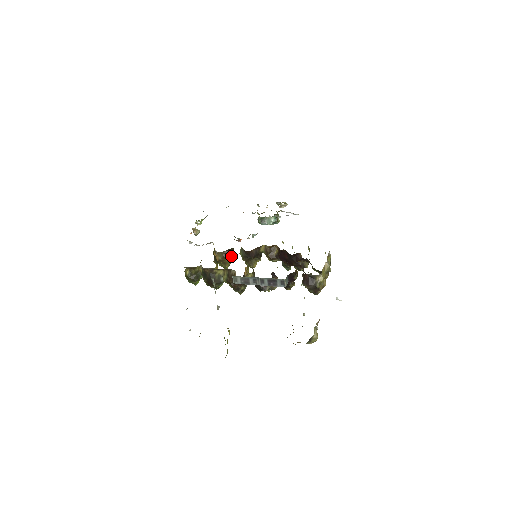
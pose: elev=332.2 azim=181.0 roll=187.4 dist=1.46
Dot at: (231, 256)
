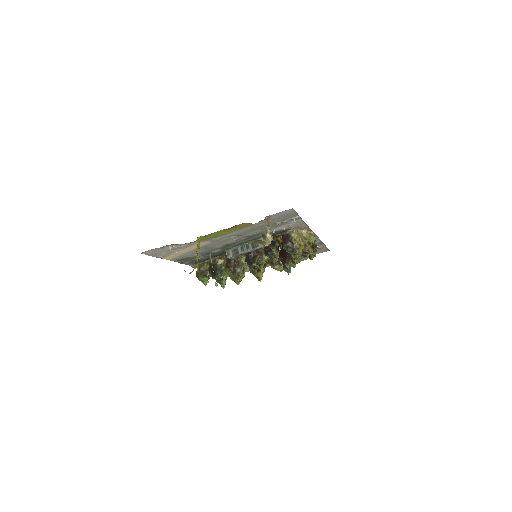
Dot at: occluded
